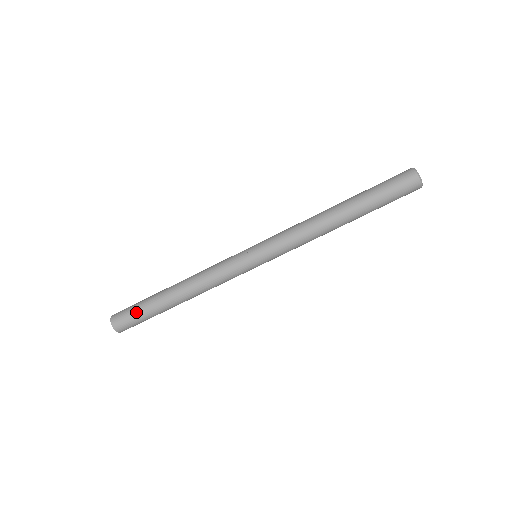
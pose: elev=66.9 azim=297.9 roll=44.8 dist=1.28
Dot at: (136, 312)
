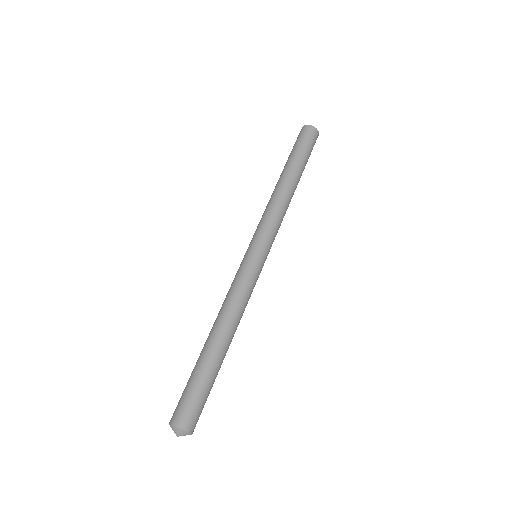
Dot at: (193, 389)
